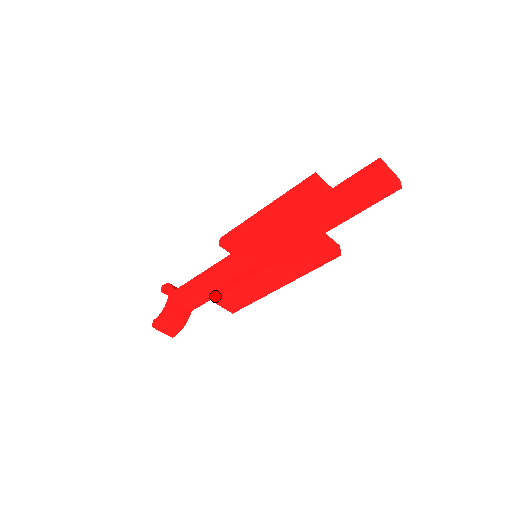
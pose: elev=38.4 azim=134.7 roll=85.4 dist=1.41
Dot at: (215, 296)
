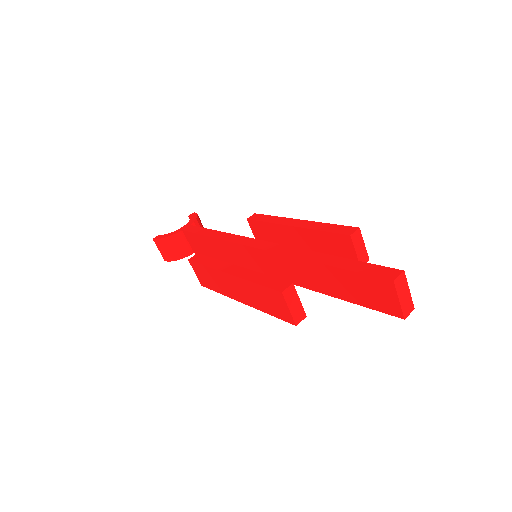
Dot at: (193, 260)
